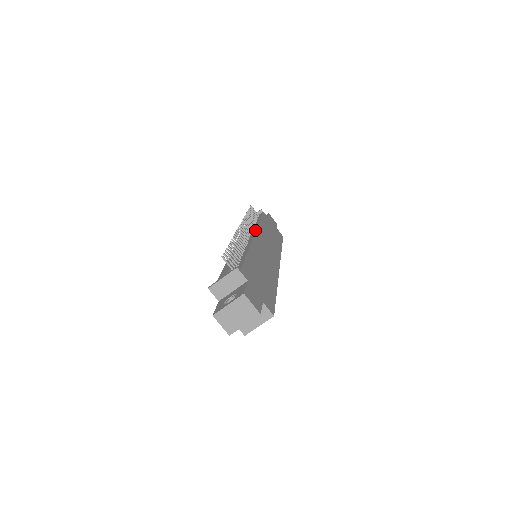
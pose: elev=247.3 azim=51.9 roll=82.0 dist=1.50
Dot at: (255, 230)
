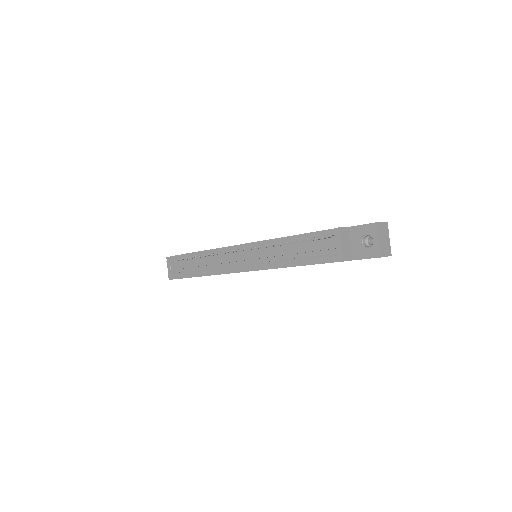
Dot at: (231, 247)
